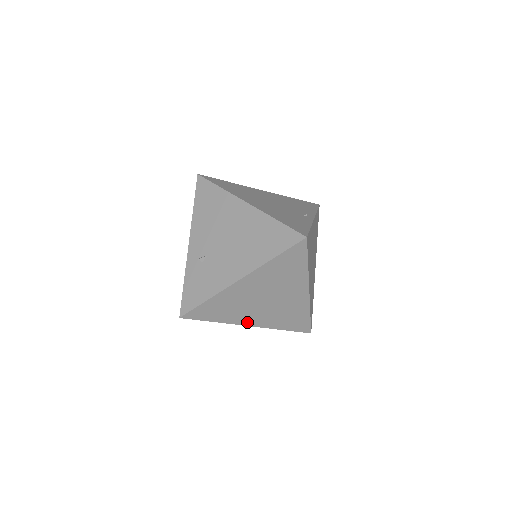
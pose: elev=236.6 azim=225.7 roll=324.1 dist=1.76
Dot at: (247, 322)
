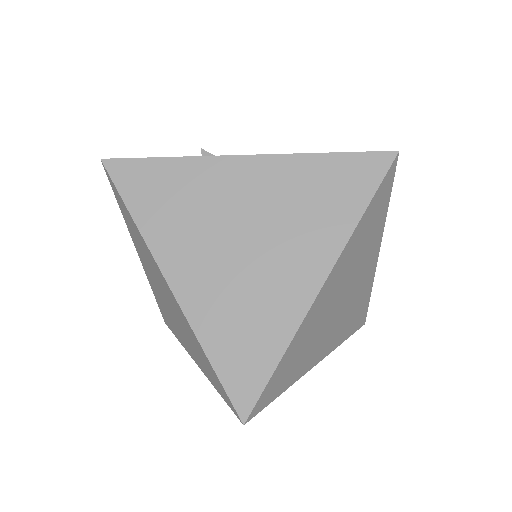
Dot at: (174, 270)
